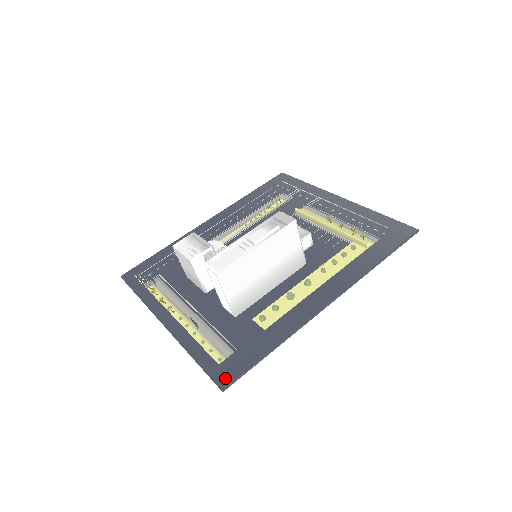
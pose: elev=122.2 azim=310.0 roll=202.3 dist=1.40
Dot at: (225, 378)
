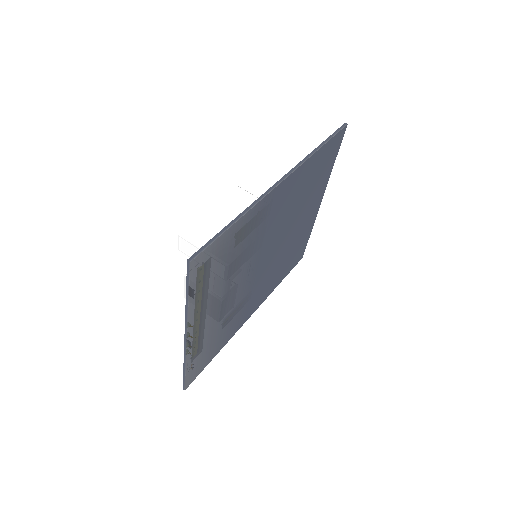
Dot at: occluded
